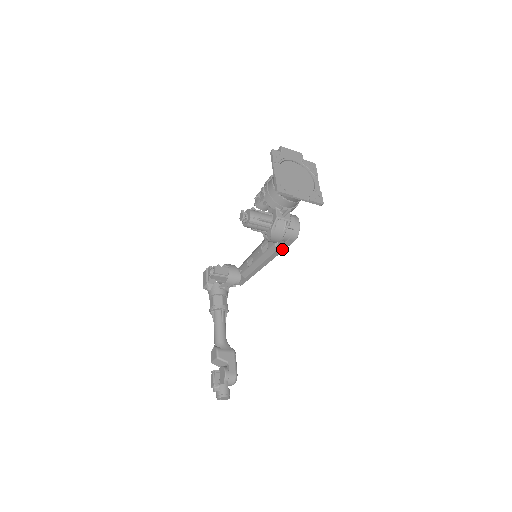
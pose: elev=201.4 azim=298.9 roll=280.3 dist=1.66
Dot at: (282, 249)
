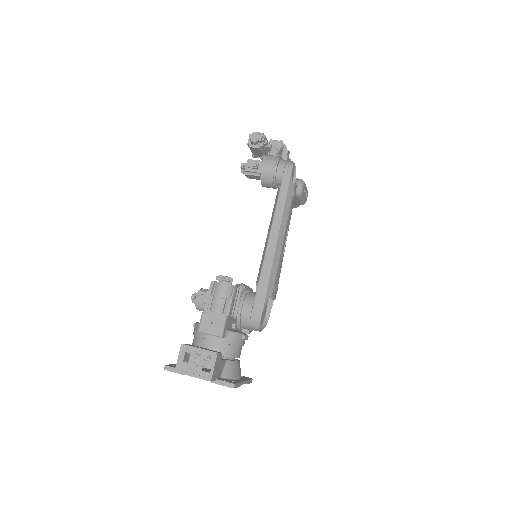
Dot at: occluded
